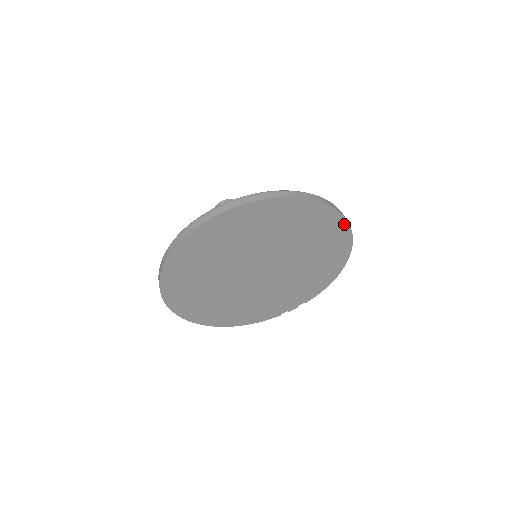
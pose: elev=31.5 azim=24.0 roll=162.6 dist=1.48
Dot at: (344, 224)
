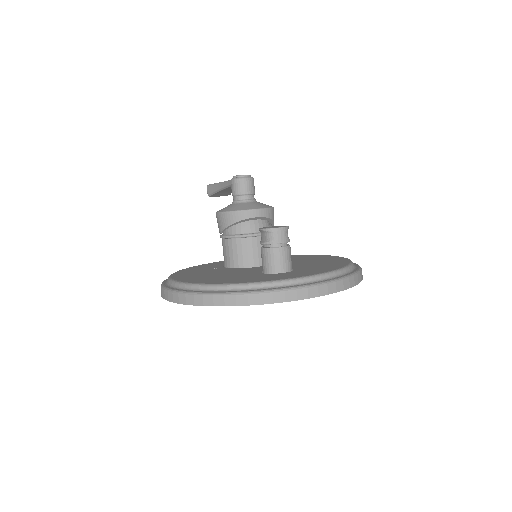
Dot at: occluded
